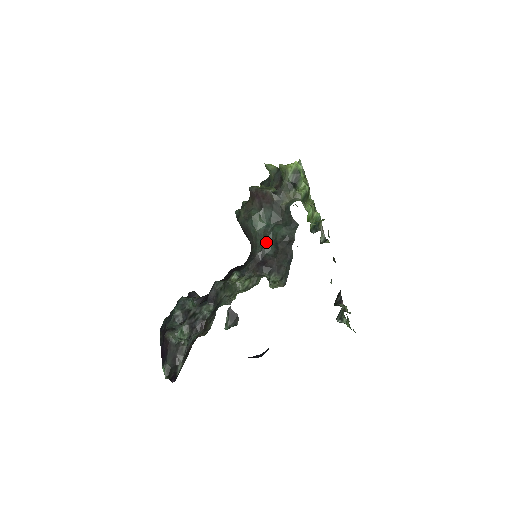
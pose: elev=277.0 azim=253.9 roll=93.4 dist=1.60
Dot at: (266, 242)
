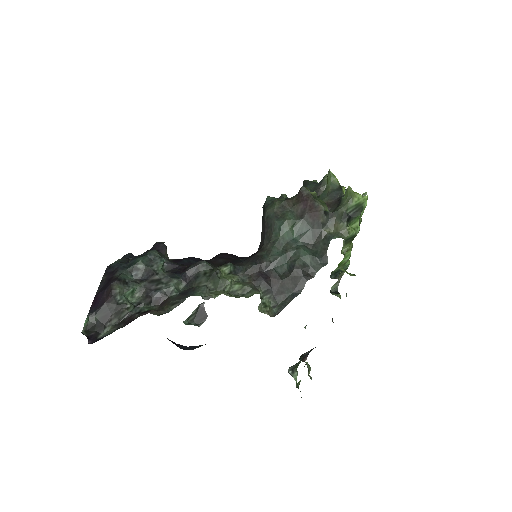
Dot at: (283, 256)
